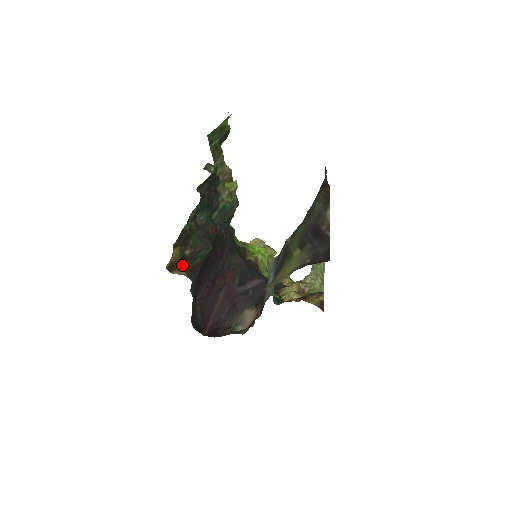
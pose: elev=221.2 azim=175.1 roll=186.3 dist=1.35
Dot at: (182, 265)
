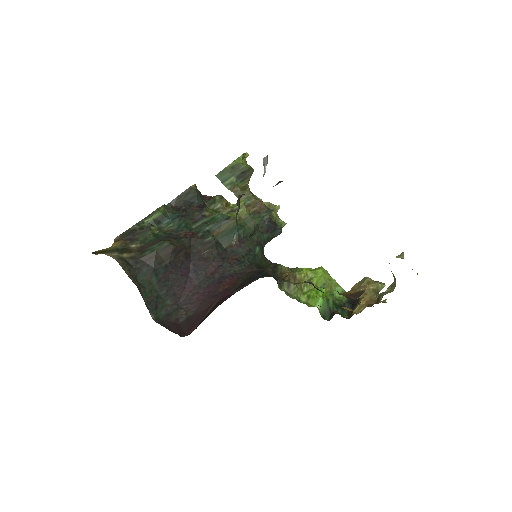
Dot at: (117, 252)
